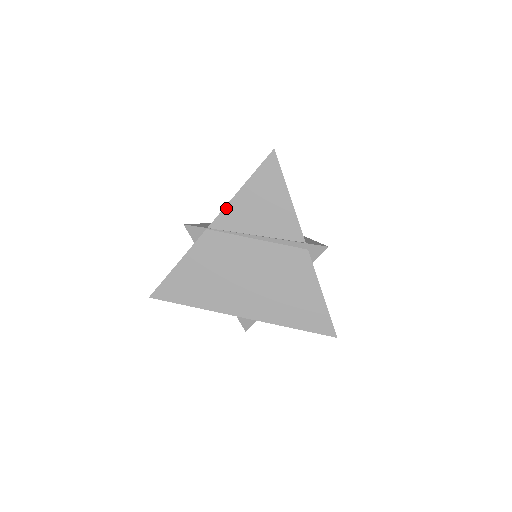
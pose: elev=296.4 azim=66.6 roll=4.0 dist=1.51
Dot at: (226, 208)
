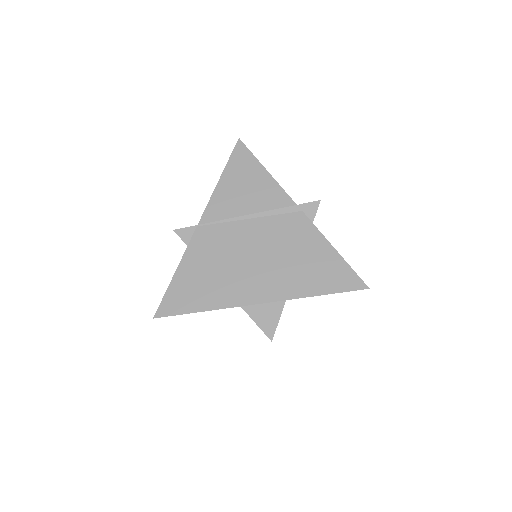
Dot at: (210, 201)
